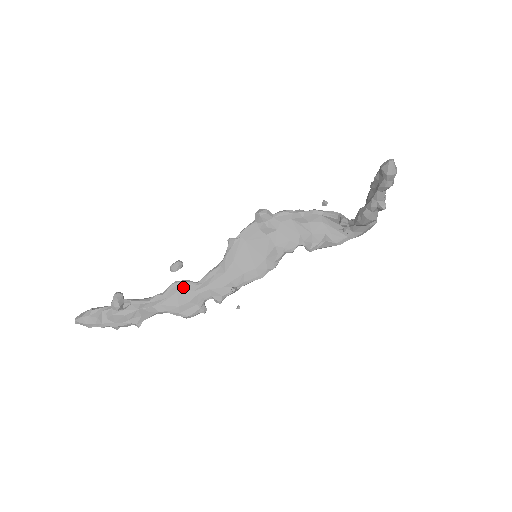
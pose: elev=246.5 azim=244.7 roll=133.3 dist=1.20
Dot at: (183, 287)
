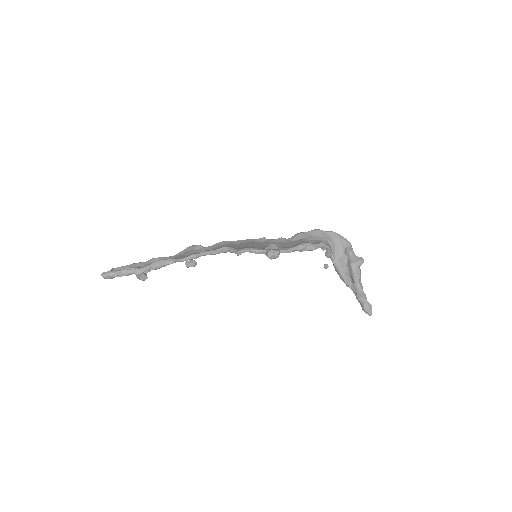
Dot at: (192, 258)
